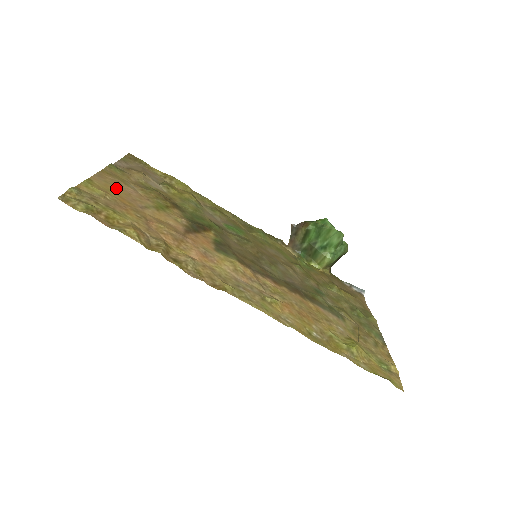
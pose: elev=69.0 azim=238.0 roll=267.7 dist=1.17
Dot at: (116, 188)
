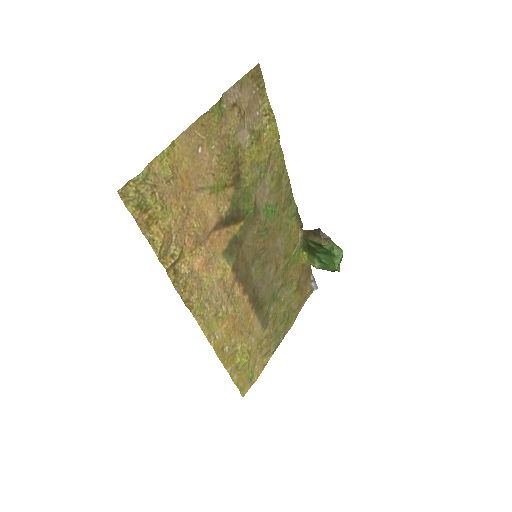
Dot at: (192, 157)
